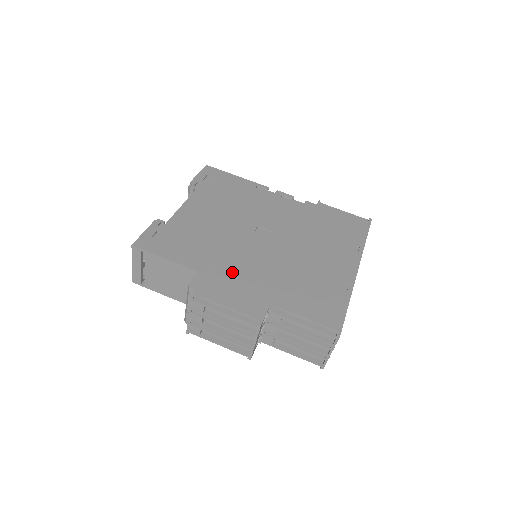
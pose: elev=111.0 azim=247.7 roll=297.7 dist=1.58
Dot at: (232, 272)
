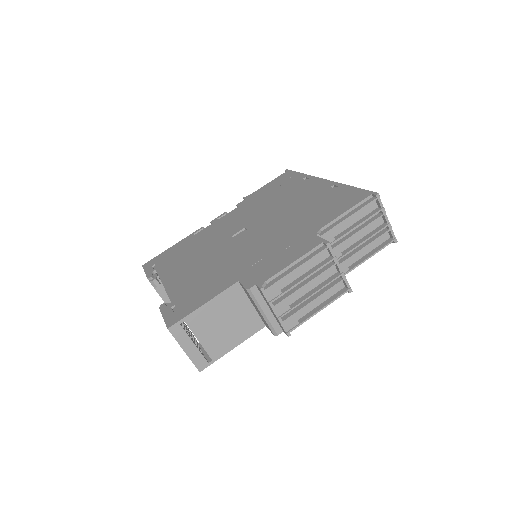
Dot at: (260, 257)
